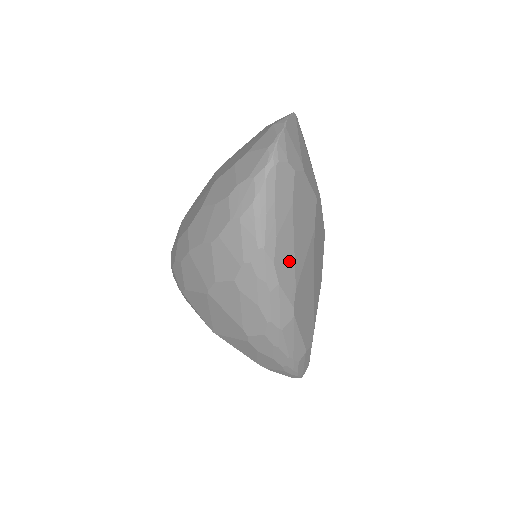
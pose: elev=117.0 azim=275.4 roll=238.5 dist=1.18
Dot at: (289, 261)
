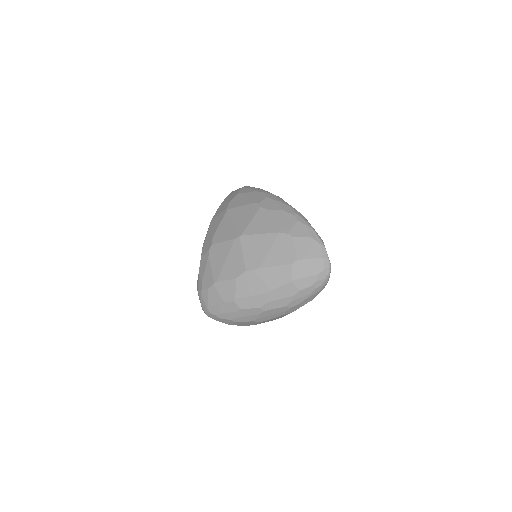
Dot at: occluded
